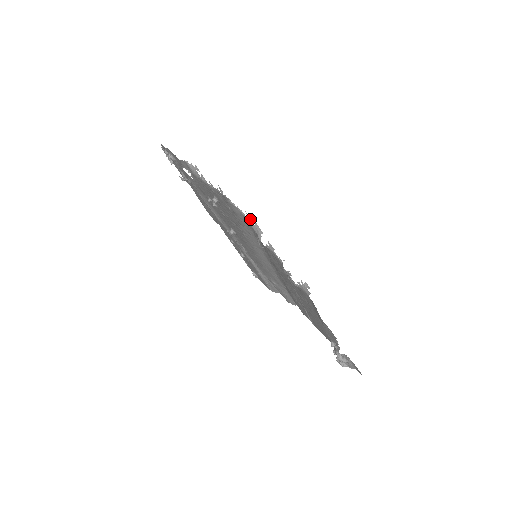
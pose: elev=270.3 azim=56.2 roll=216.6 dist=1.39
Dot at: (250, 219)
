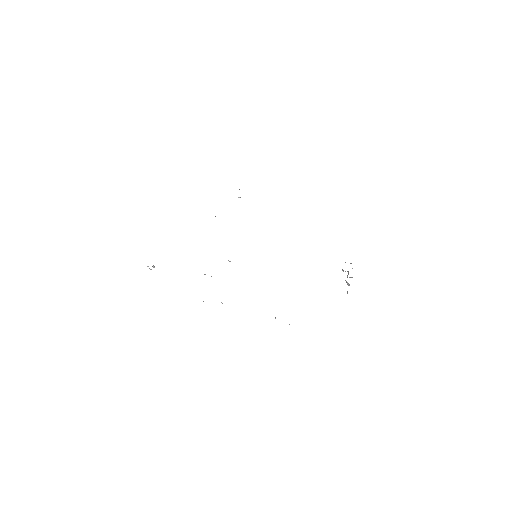
Dot at: occluded
